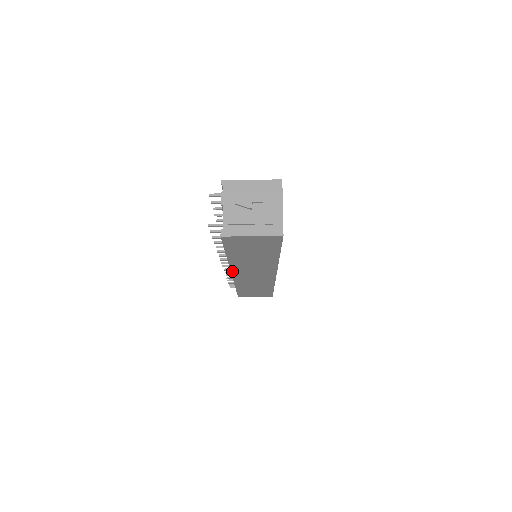
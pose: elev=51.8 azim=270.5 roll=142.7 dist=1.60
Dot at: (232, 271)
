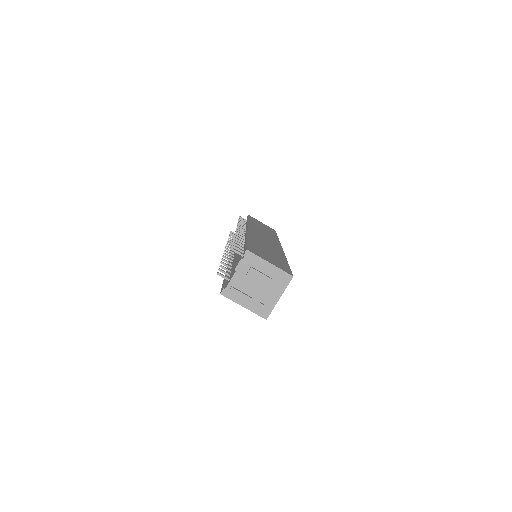
Dot at: occluded
